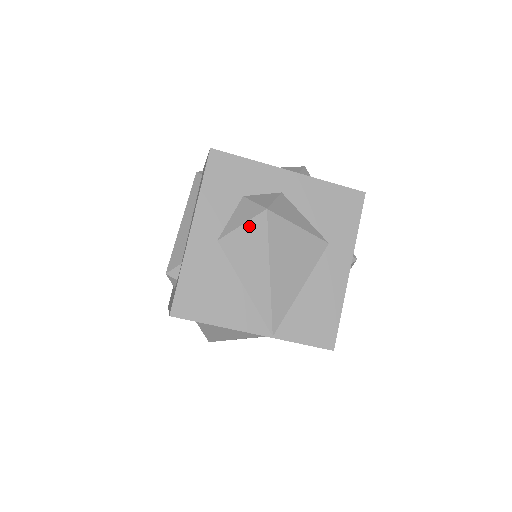
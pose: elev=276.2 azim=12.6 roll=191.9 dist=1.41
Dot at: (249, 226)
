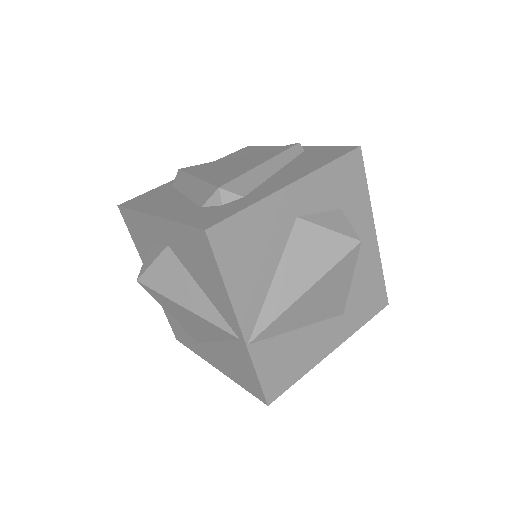
Dot at: (334, 237)
